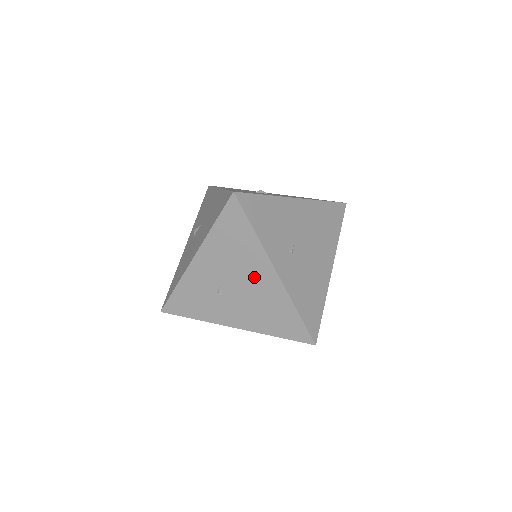
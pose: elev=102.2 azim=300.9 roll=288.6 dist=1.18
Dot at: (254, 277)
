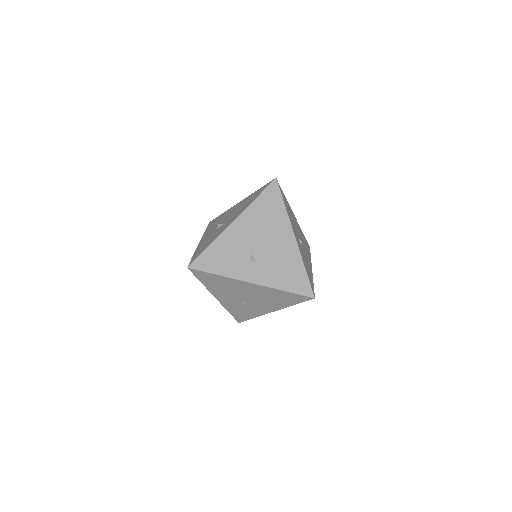
Dot at: (246, 290)
